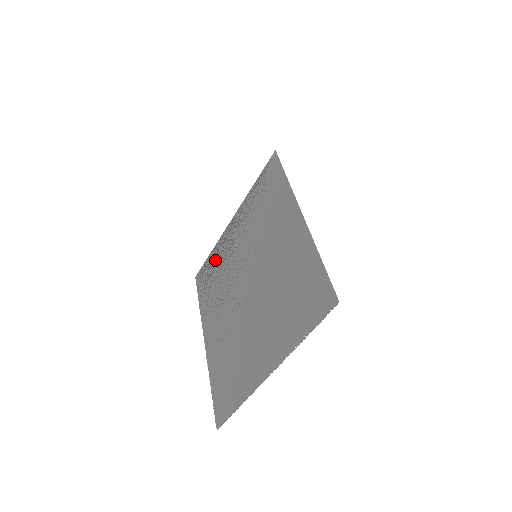
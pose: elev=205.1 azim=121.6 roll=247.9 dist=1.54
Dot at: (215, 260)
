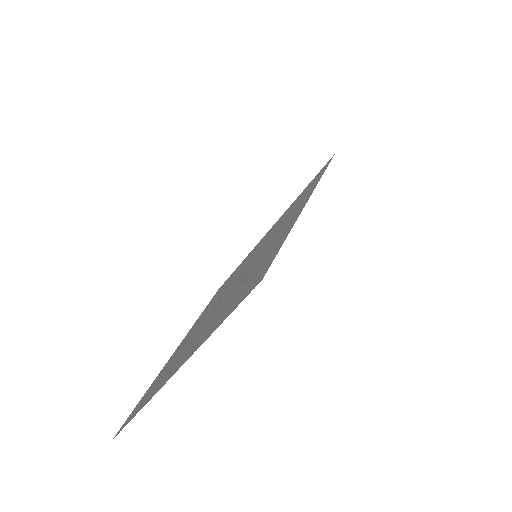
Dot at: (236, 270)
